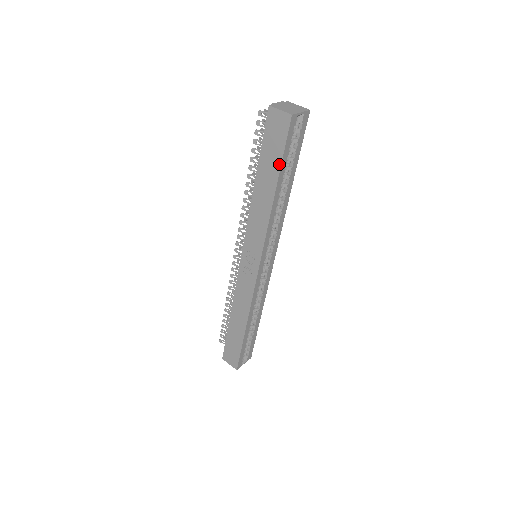
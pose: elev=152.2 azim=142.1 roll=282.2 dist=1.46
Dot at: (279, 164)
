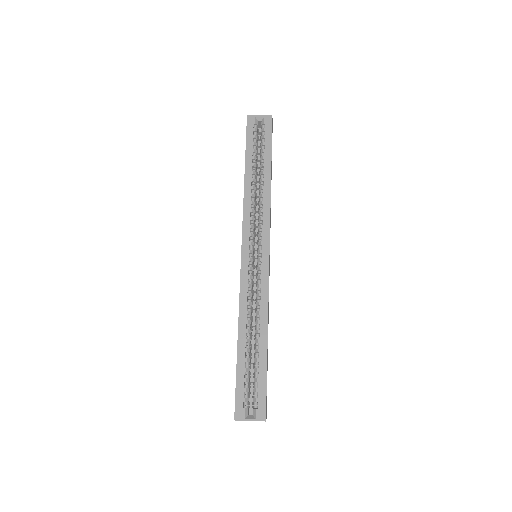
Dot at: (246, 152)
